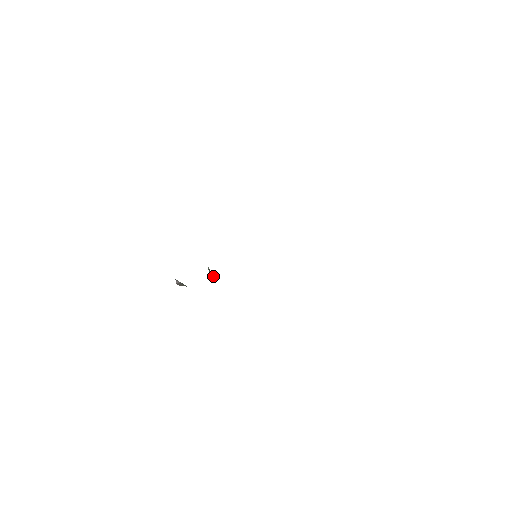
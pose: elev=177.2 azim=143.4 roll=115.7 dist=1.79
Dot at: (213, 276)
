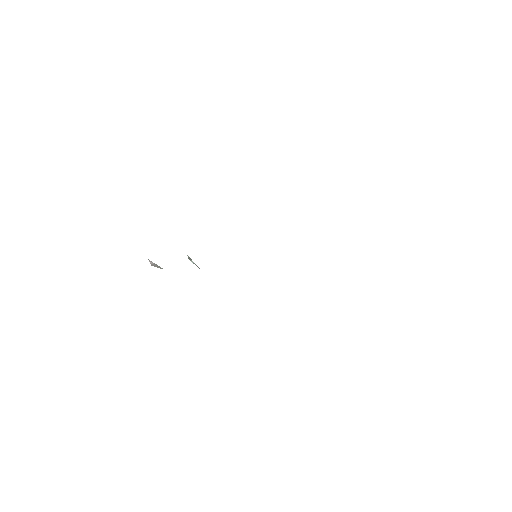
Dot at: (198, 267)
